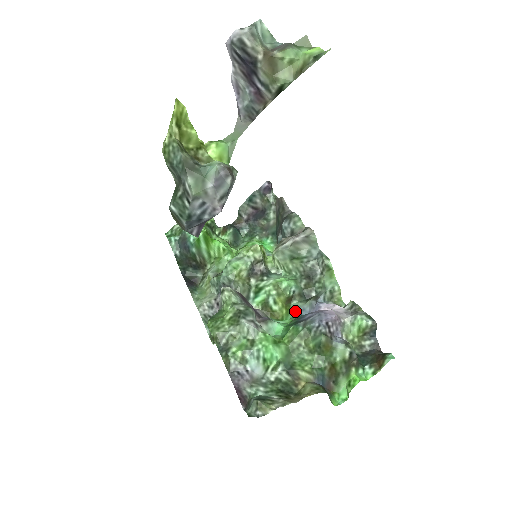
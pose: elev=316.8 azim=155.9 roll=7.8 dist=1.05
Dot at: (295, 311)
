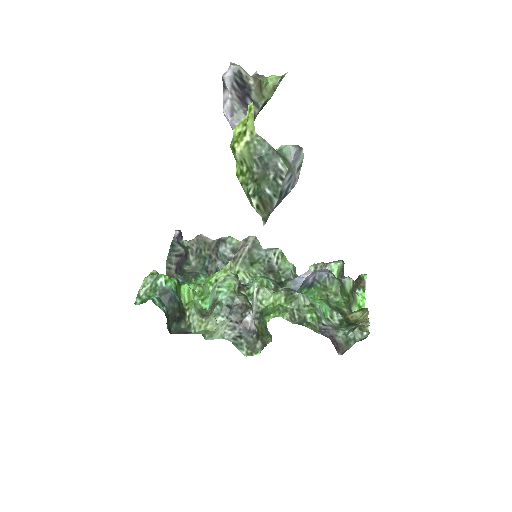
Dot at: occluded
